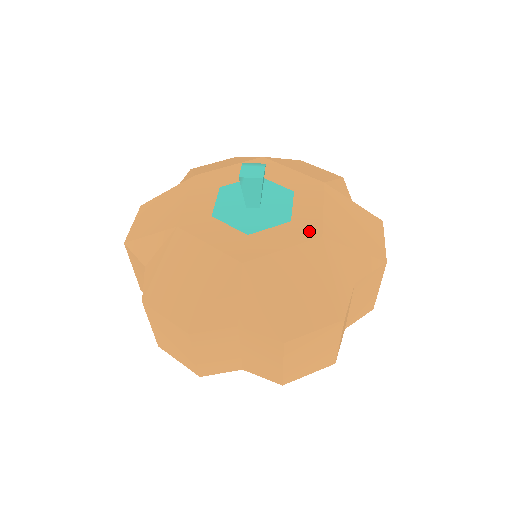
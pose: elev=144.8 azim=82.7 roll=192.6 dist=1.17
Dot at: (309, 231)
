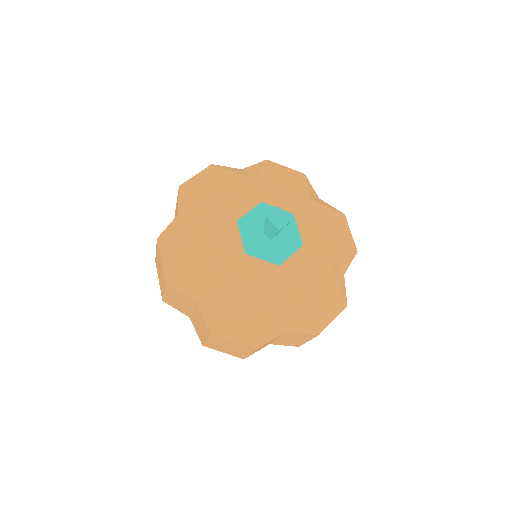
Dot at: (283, 282)
